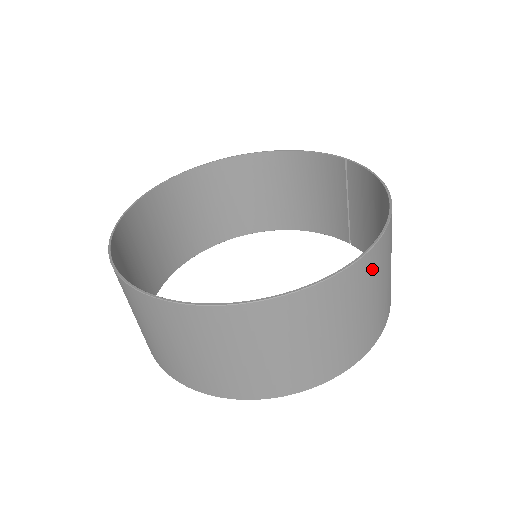
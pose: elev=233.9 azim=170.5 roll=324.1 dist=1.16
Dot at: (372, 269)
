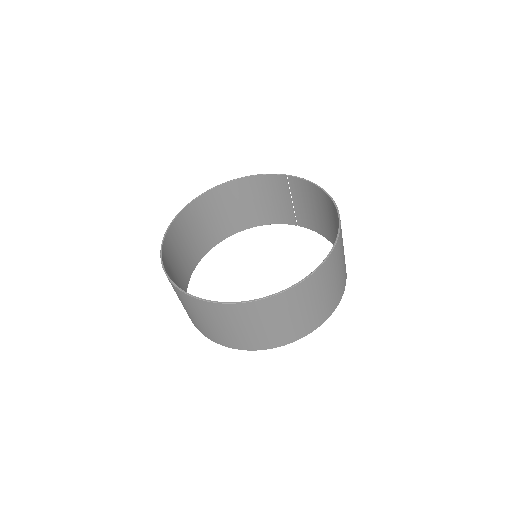
Dot at: (341, 243)
